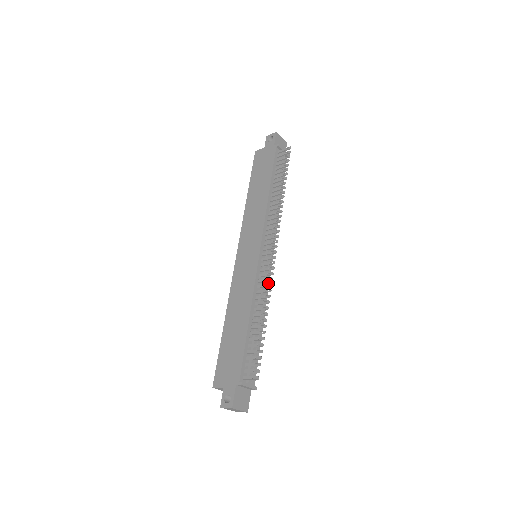
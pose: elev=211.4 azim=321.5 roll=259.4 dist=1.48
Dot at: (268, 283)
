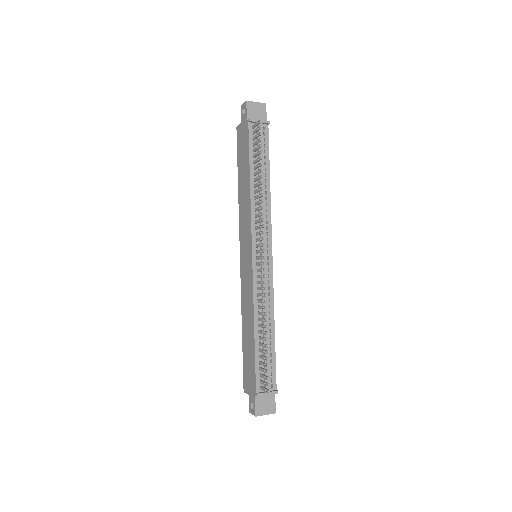
Dot at: (263, 293)
